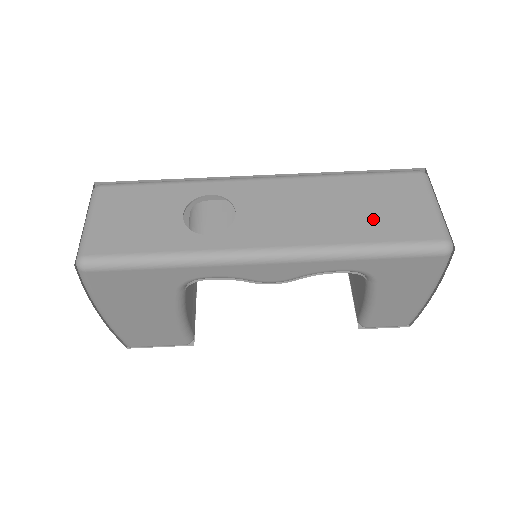
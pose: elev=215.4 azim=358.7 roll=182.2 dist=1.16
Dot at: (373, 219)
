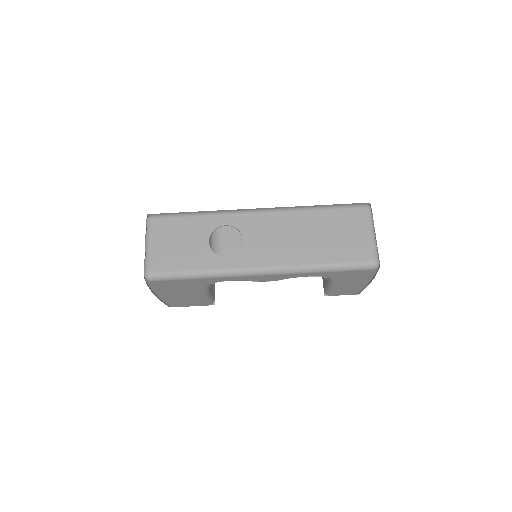
Dot at: (331, 245)
